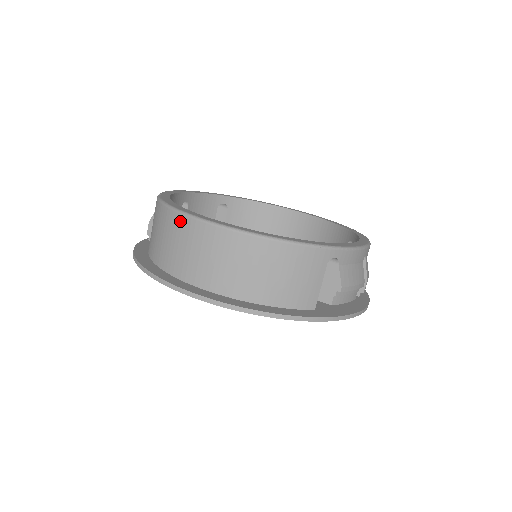
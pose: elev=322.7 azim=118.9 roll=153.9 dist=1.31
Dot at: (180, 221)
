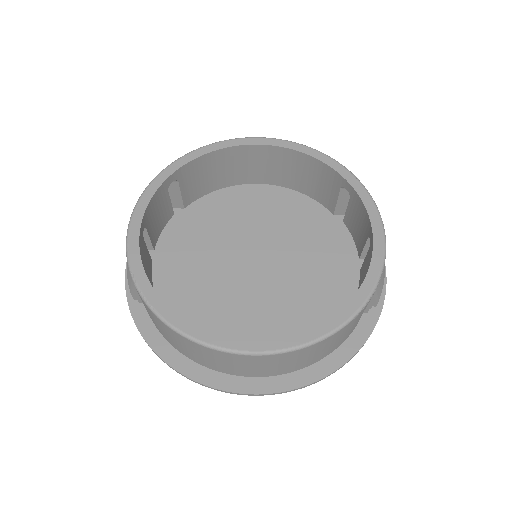
Dot at: (209, 351)
